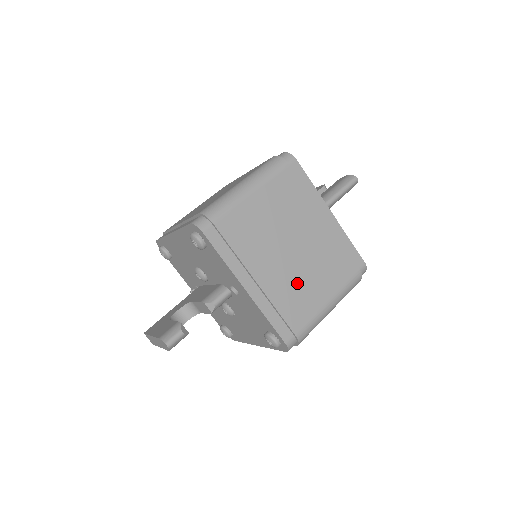
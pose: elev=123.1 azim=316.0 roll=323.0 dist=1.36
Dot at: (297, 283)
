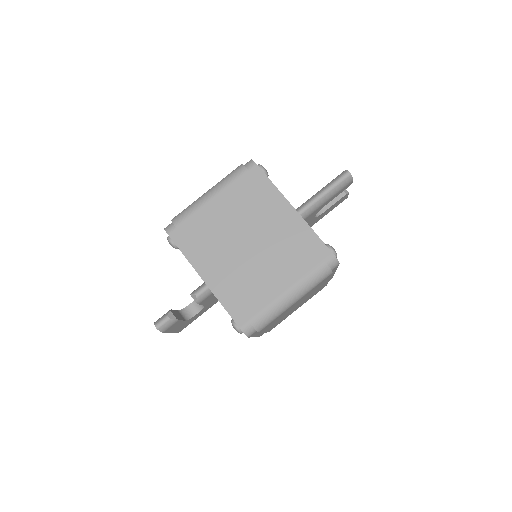
Dot at: (252, 274)
